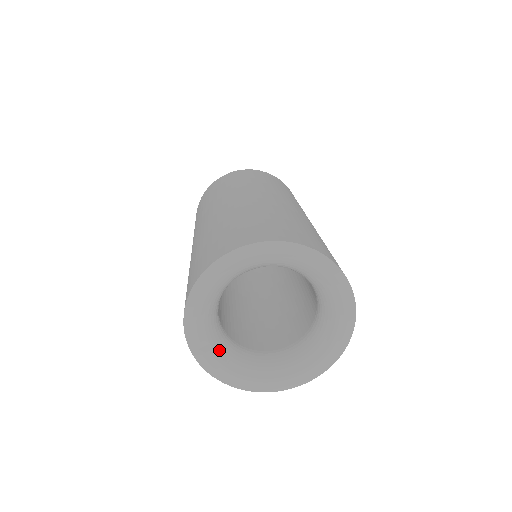
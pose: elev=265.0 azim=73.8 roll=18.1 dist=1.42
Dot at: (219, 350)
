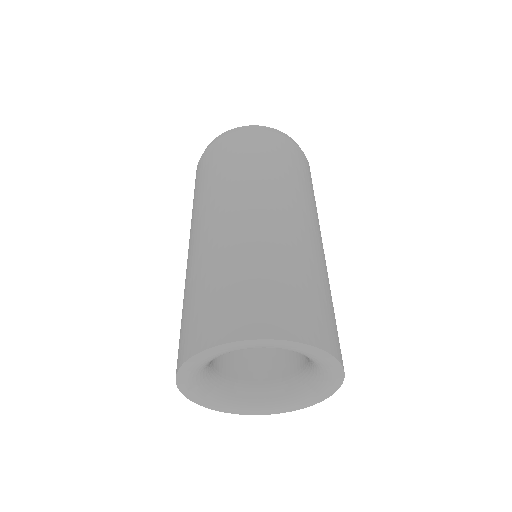
Dot at: (206, 389)
